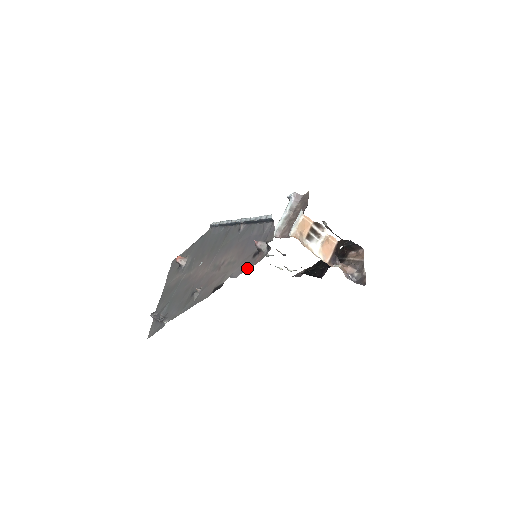
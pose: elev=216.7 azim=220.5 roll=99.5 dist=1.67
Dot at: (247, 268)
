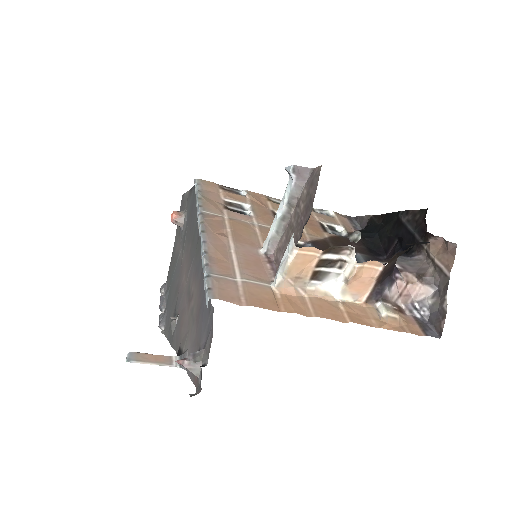
Dot at: (190, 375)
